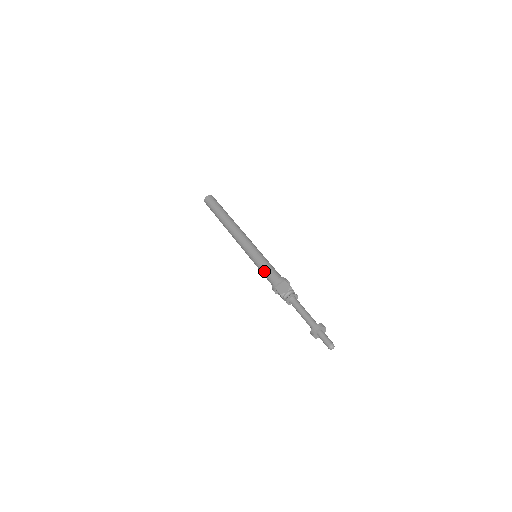
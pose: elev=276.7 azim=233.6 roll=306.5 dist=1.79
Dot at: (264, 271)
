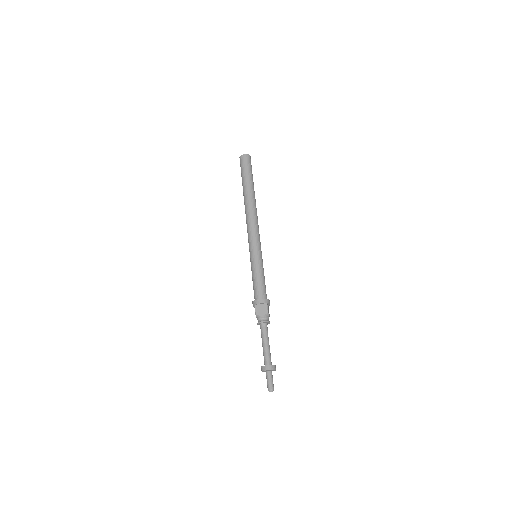
Dot at: (254, 280)
